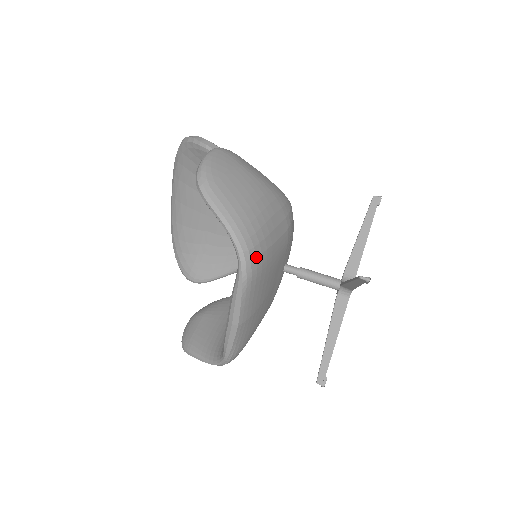
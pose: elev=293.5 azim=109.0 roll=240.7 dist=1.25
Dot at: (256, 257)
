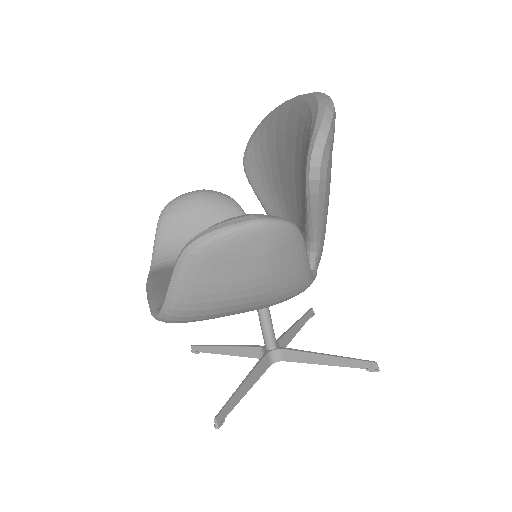
Dot at: occluded
